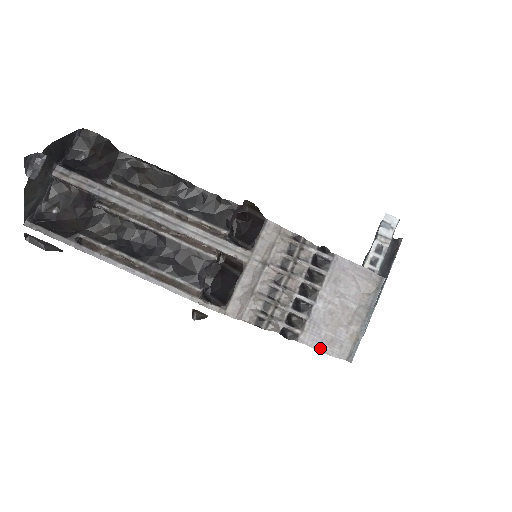
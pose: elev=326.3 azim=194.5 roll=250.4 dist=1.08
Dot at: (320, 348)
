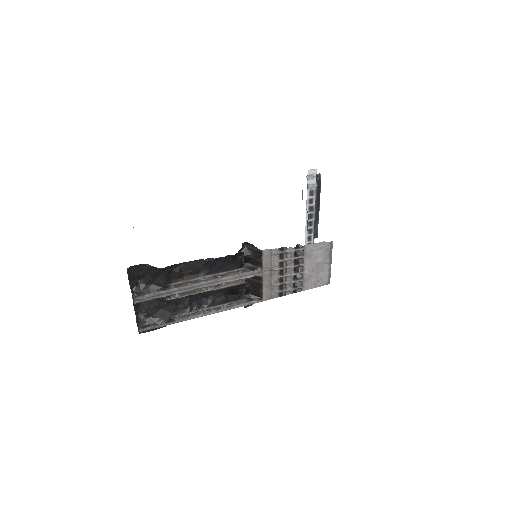
Dot at: (313, 287)
